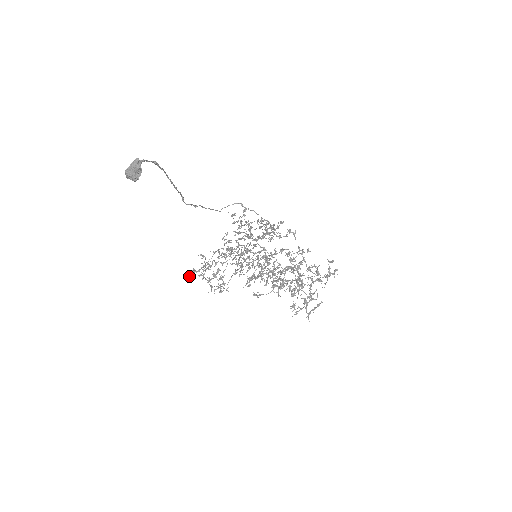
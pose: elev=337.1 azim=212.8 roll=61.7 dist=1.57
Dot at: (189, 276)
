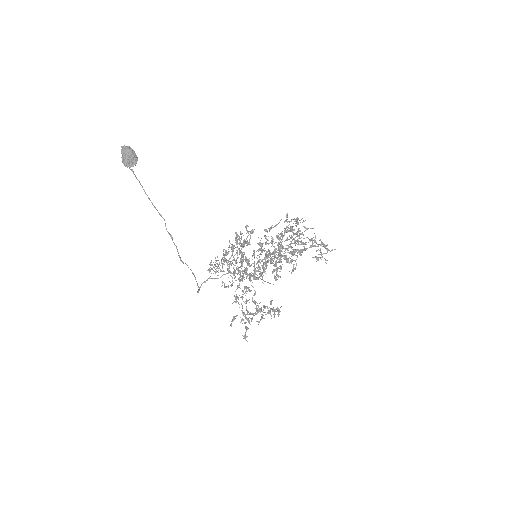
Dot at: occluded
